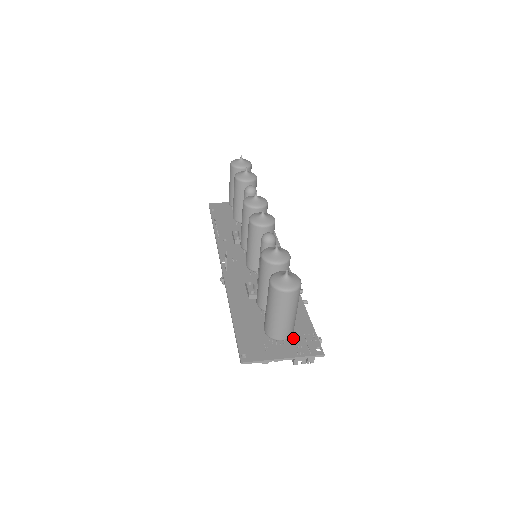
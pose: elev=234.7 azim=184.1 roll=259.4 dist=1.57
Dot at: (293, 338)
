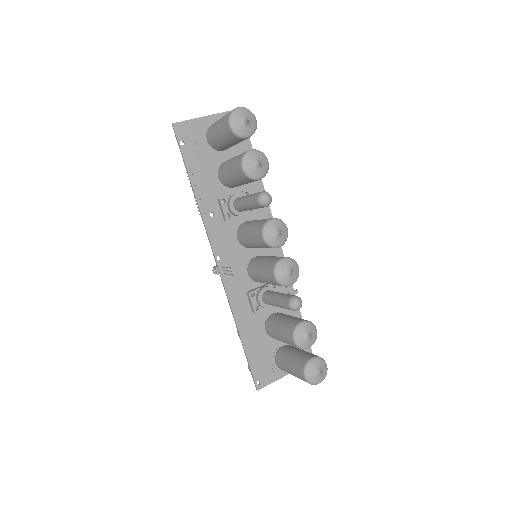
Dot at: occluded
